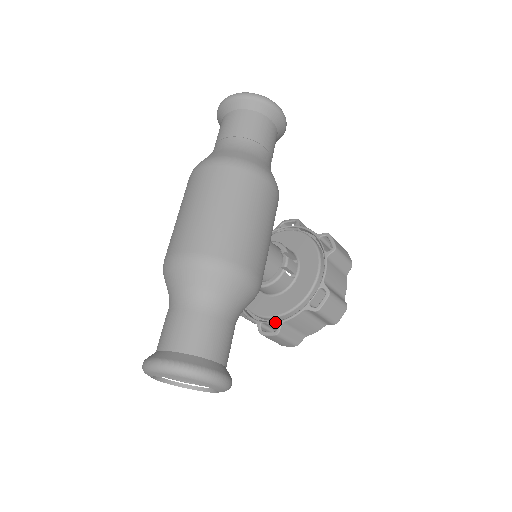
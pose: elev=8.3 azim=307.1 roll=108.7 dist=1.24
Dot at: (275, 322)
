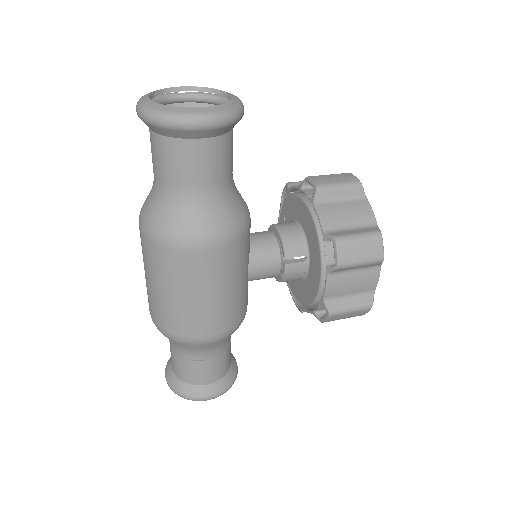
Dot at: occluded
